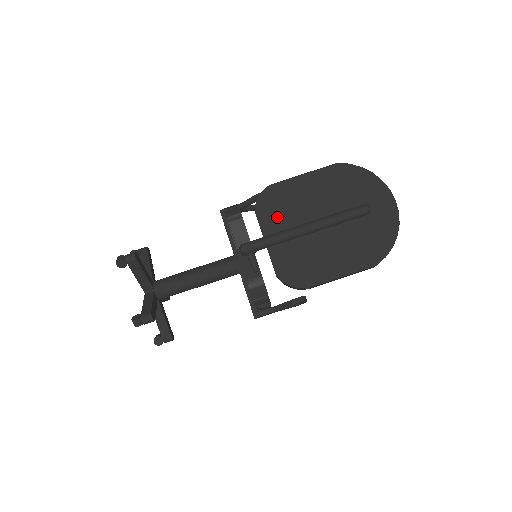
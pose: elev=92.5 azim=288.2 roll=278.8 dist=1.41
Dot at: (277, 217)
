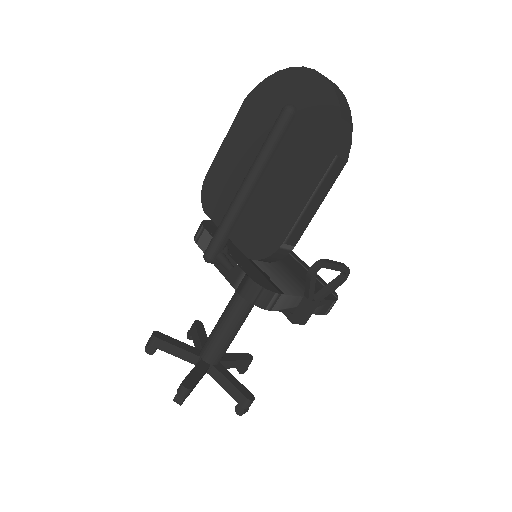
Dot at: (222, 201)
